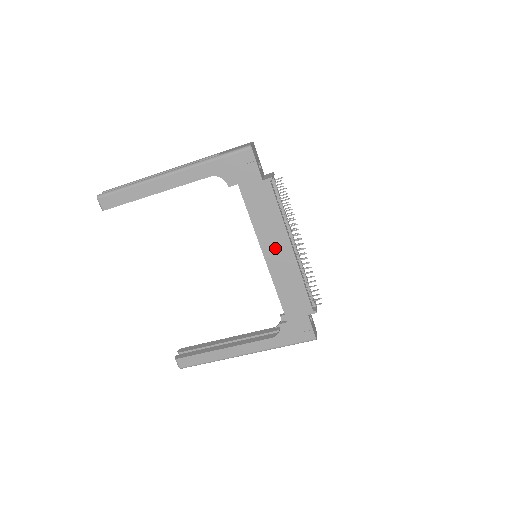
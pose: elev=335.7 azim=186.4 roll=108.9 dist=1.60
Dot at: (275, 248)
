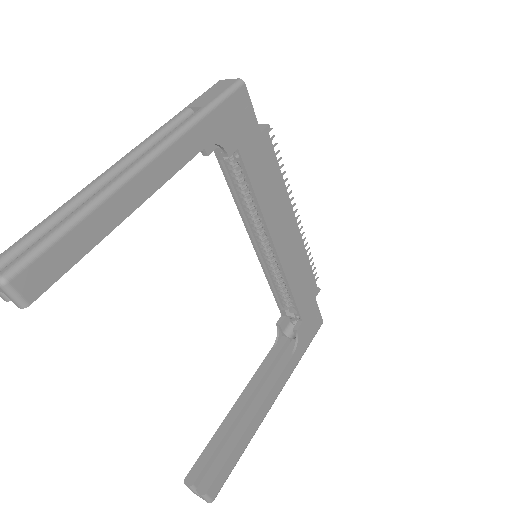
Dot at: (283, 229)
